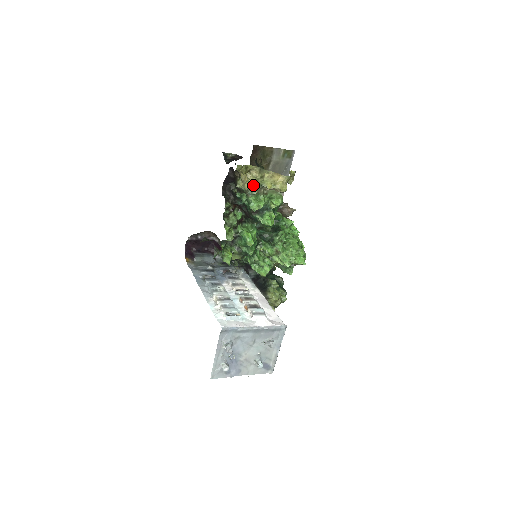
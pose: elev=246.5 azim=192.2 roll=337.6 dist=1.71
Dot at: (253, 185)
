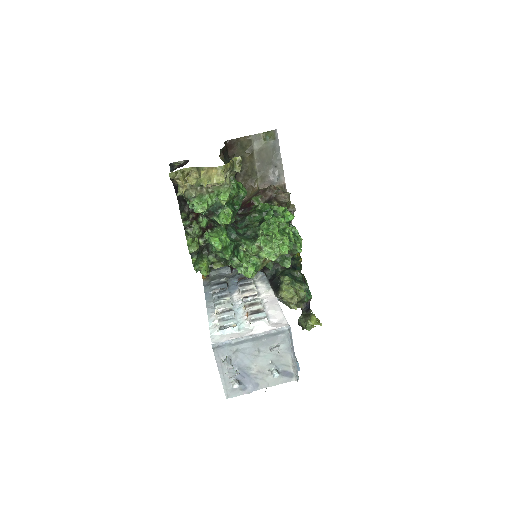
Dot at: (189, 188)
